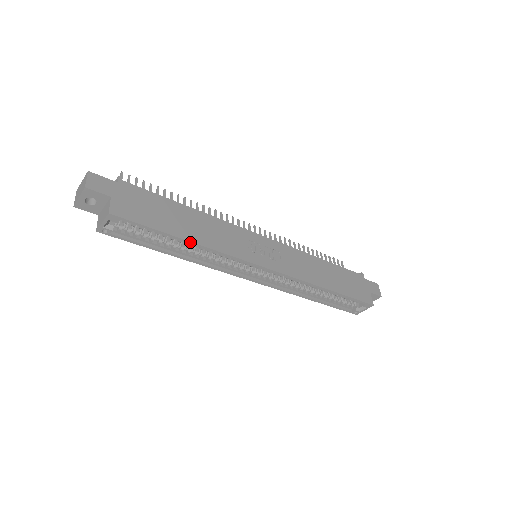
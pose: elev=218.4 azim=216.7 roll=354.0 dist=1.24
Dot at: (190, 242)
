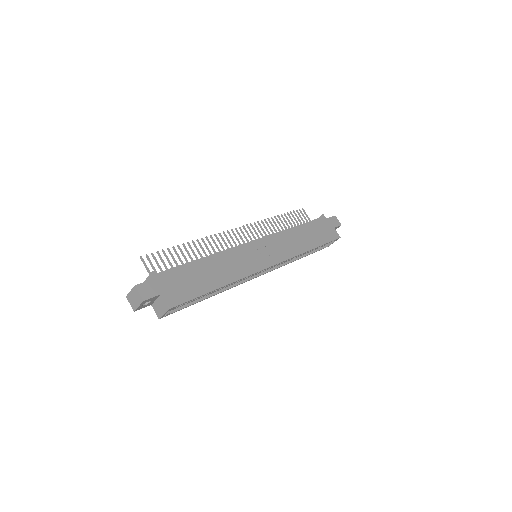
Dot at: (222, 287)
